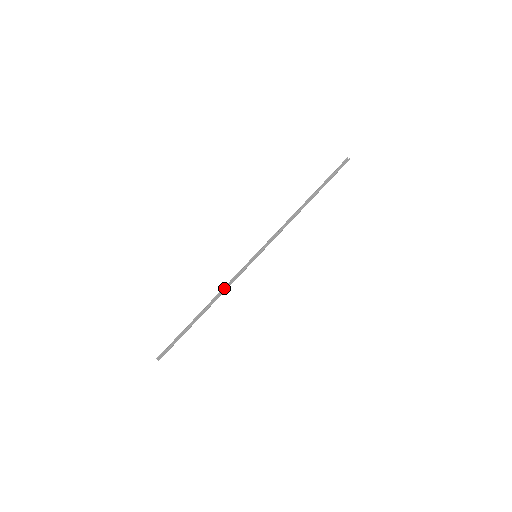
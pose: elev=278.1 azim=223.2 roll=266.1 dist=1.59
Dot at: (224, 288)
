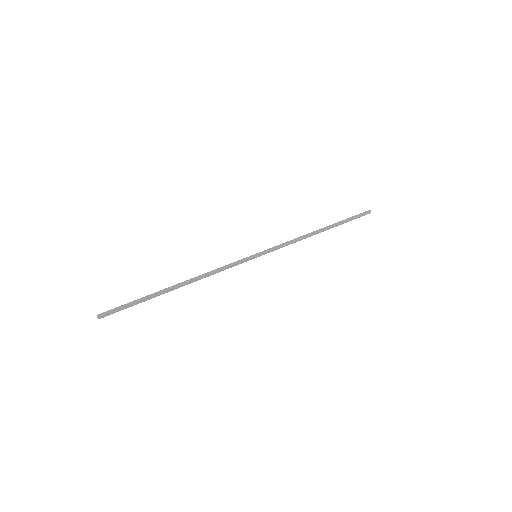
Dot at: (210, 272)
